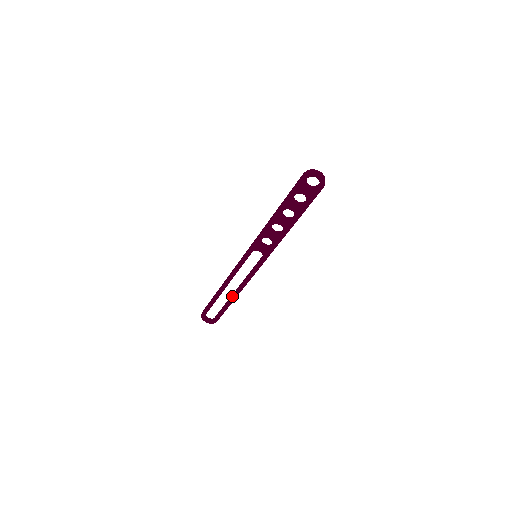
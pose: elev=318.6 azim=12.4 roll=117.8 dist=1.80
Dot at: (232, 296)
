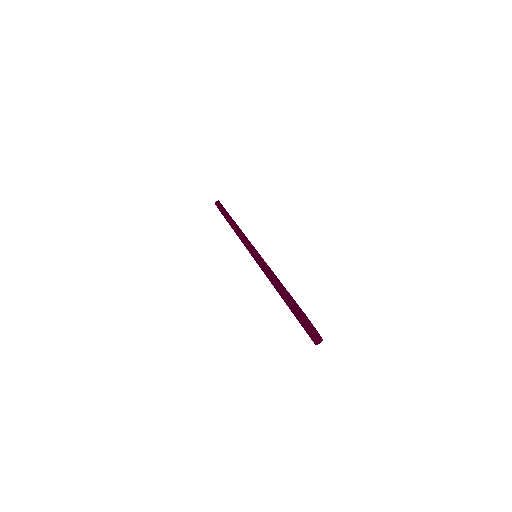
Dot at: occluded
